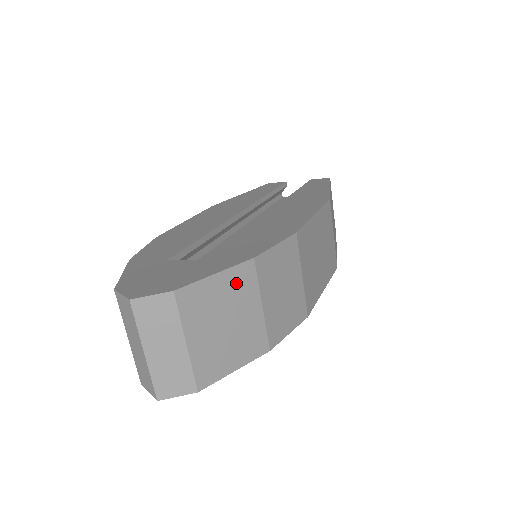
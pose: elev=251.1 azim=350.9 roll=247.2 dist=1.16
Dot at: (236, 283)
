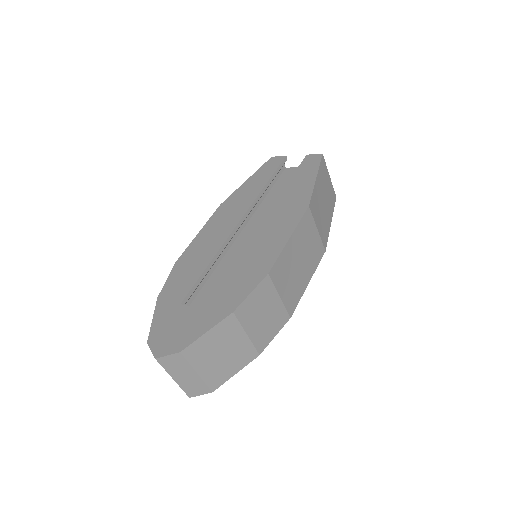
Dot at: (223, 331)
